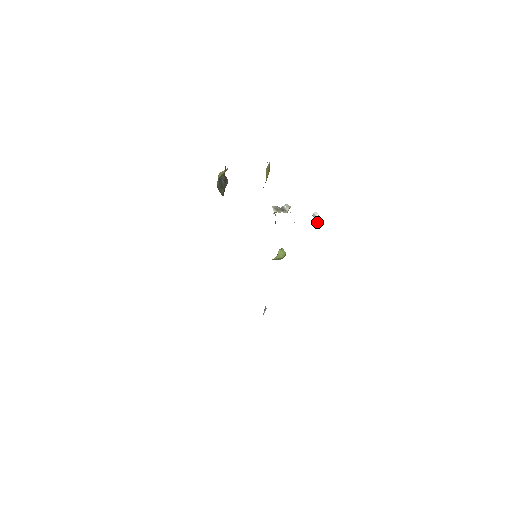
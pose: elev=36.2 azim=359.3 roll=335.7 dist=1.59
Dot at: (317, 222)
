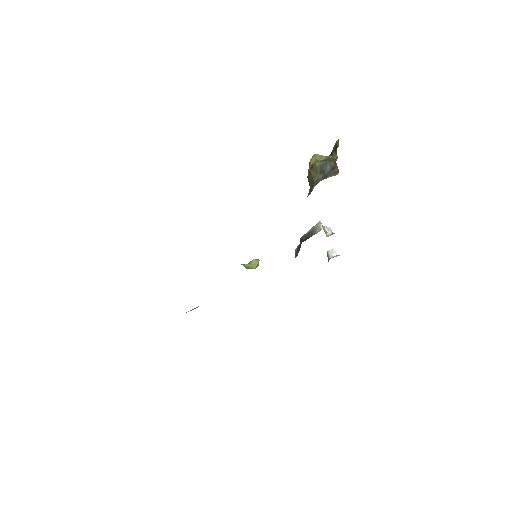
Dot at: occluded
